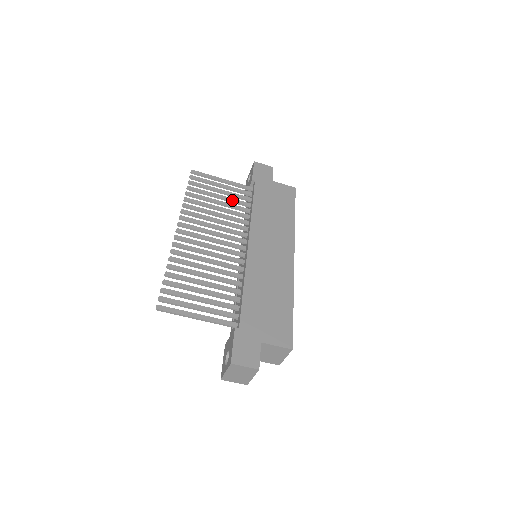
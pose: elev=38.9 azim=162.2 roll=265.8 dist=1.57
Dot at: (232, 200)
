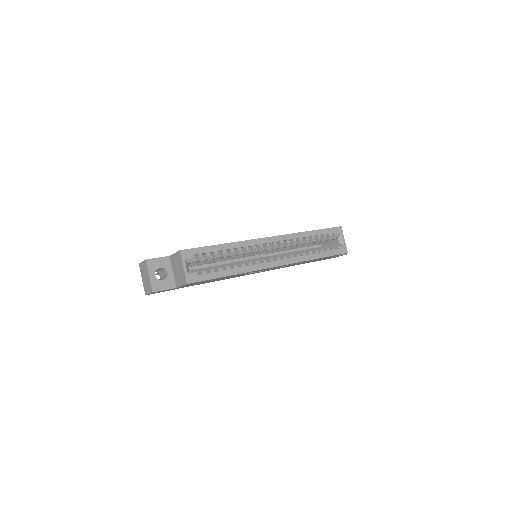
Dot at: occluded
